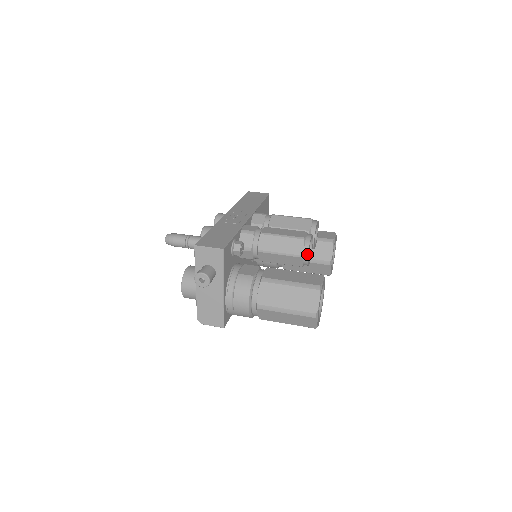
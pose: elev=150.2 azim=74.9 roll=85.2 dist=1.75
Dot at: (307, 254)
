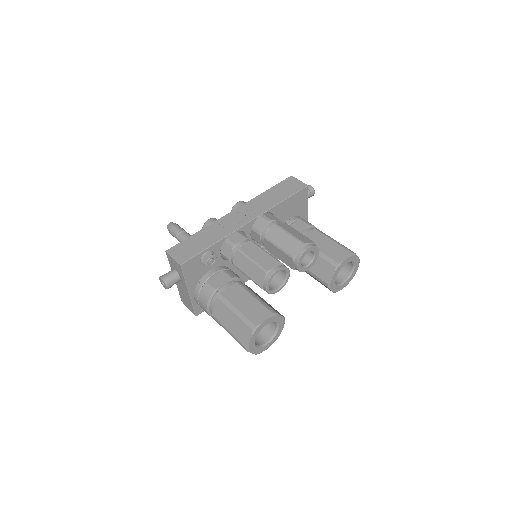
Dot at: (266, 287)
